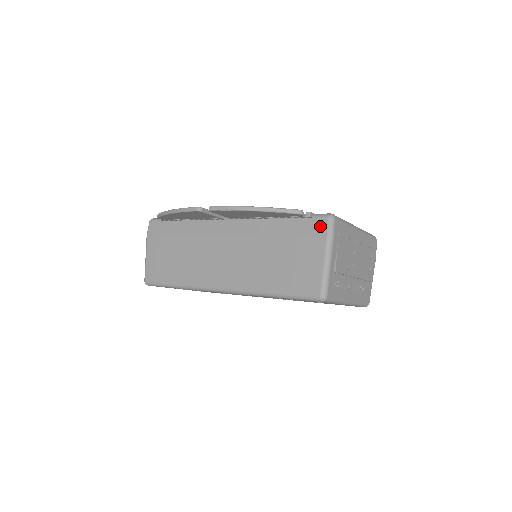
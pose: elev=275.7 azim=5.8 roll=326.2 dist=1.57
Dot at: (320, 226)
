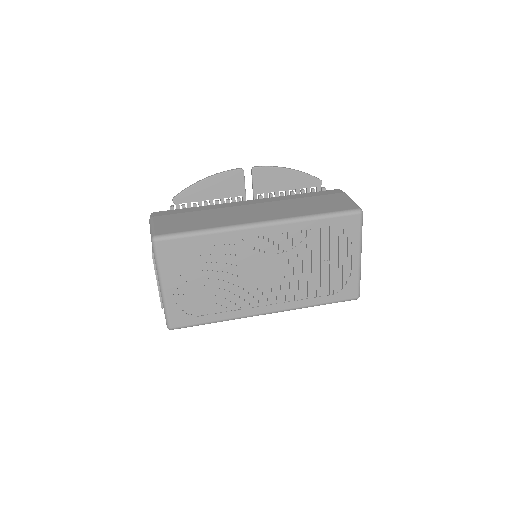
Dot at: (335, 191)
